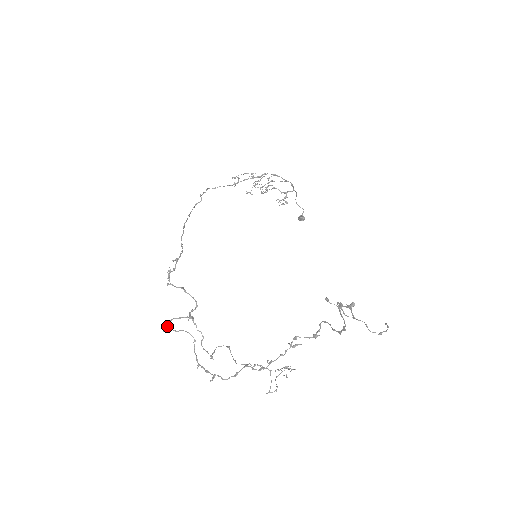
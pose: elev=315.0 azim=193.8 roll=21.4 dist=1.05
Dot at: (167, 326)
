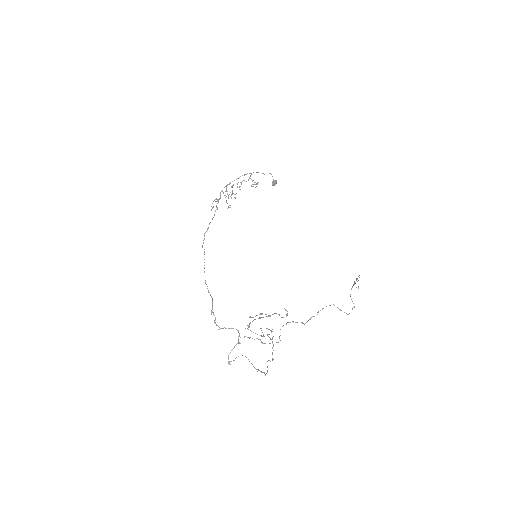
Dot at: (228, 361)
